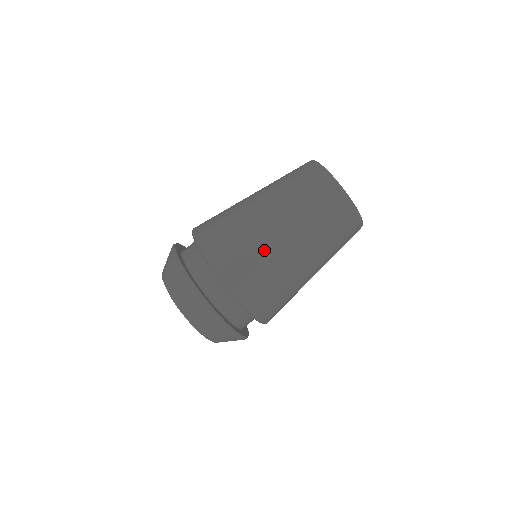
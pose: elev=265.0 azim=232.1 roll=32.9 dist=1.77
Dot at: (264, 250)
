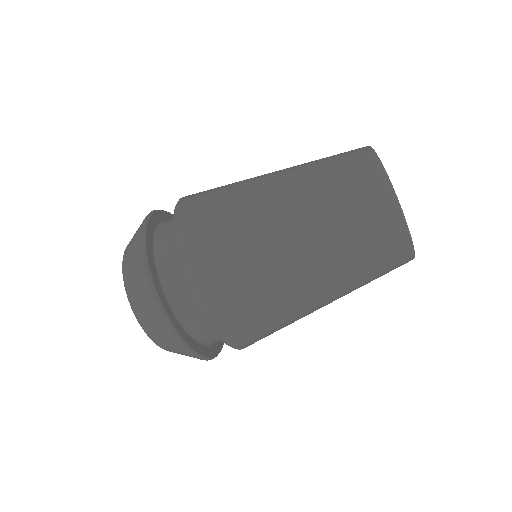
Dot at: (249, 236)
